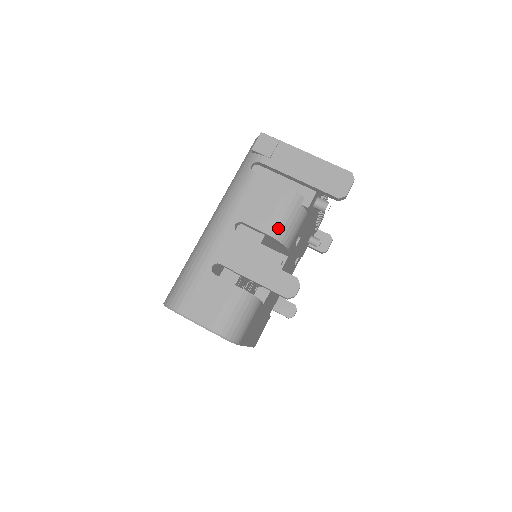
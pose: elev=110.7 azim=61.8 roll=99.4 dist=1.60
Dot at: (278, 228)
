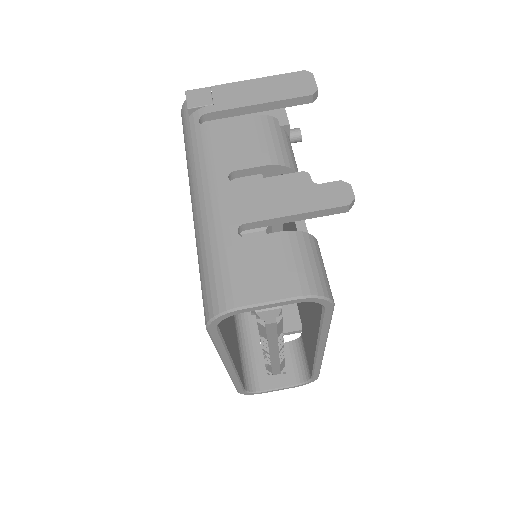
Dot at: (277, 154)
